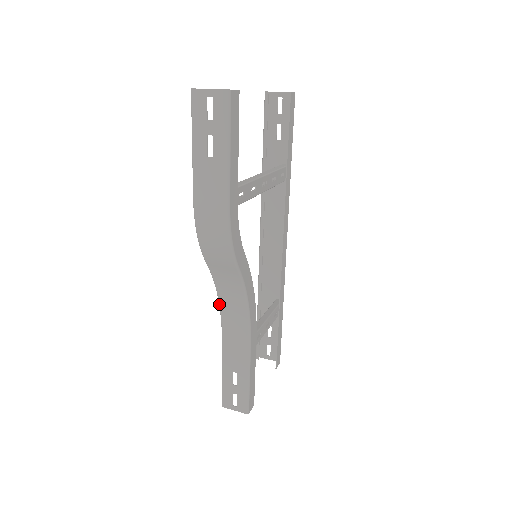
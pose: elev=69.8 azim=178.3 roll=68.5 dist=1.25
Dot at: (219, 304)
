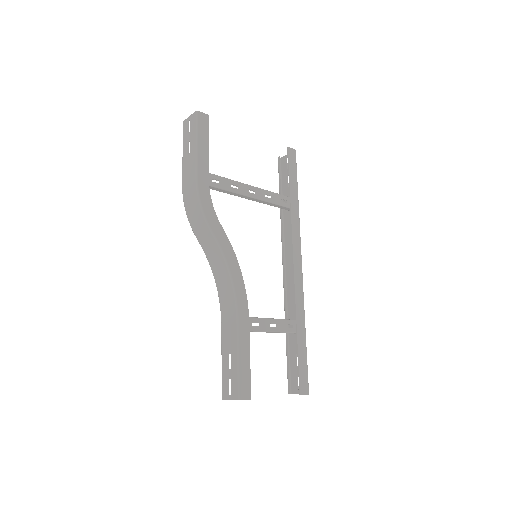
Dot at: (216, 286)
